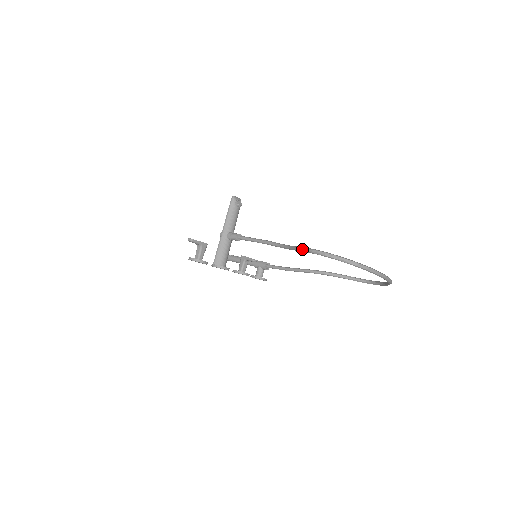
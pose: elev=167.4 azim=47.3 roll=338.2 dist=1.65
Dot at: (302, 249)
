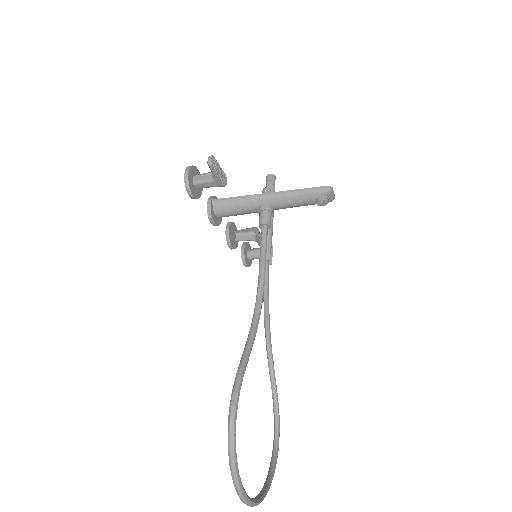
Dot at: (237, 379)
